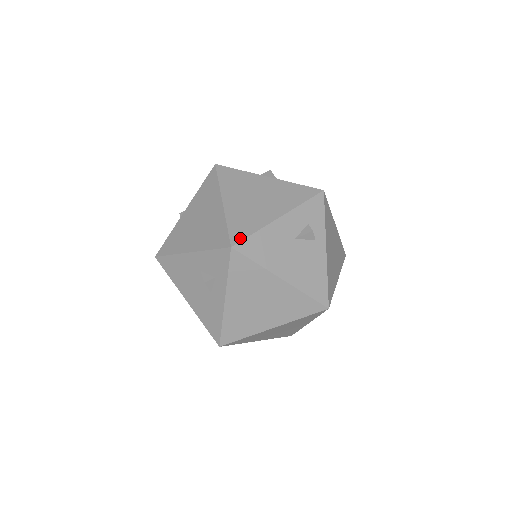
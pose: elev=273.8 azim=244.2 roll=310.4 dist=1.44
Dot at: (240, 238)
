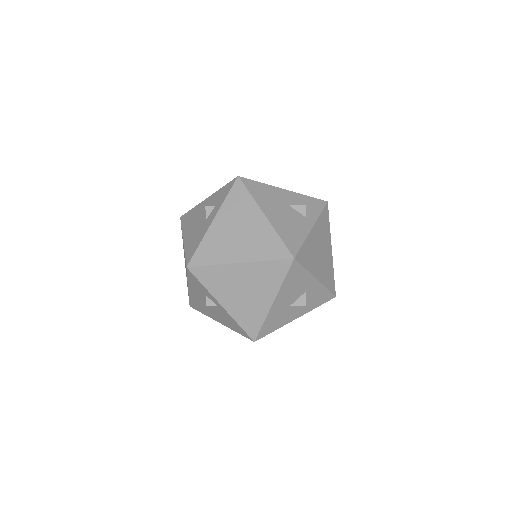
Dot at: (248, 179)
